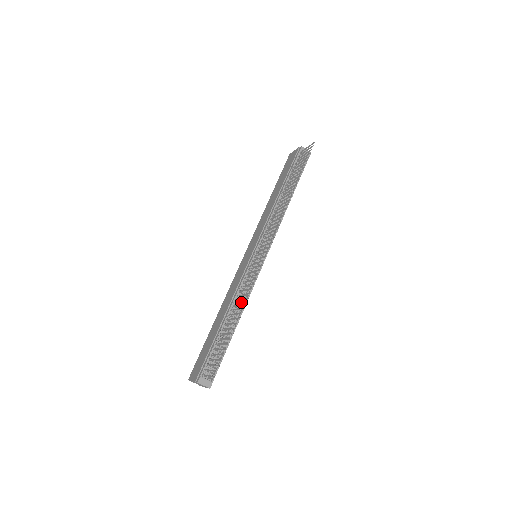
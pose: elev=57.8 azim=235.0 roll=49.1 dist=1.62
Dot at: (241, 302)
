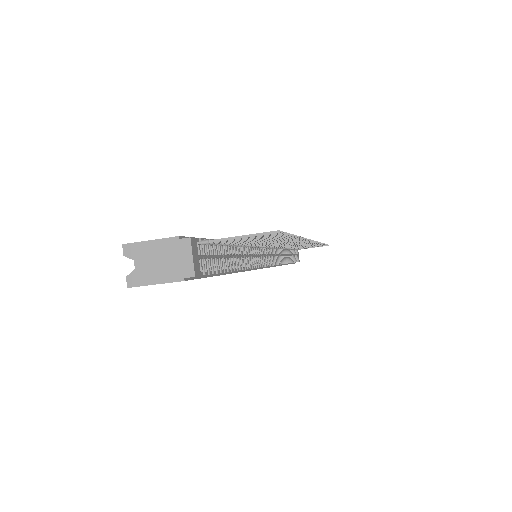
Dot at: (250, 258)
